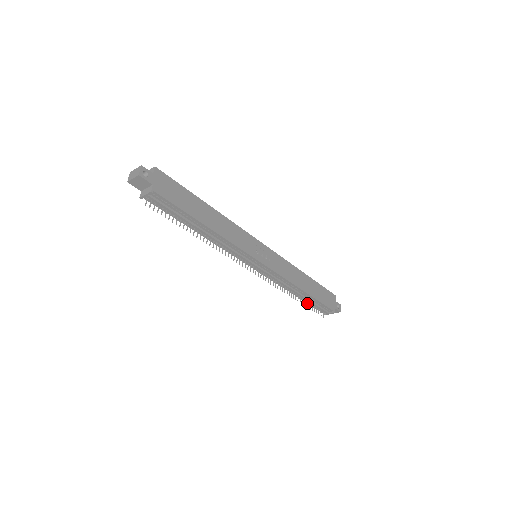
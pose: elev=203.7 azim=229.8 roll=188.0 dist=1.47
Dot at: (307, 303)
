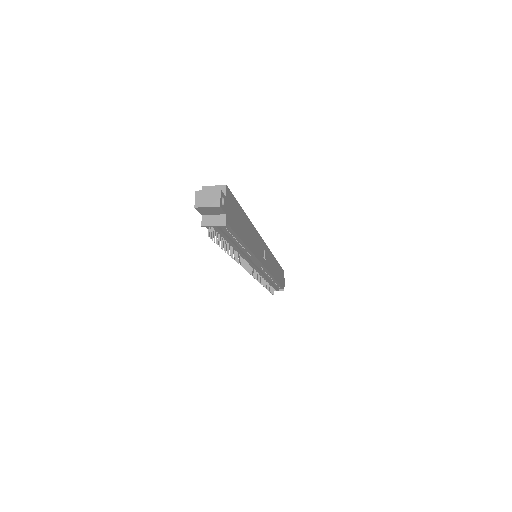
Dot at: occluded
